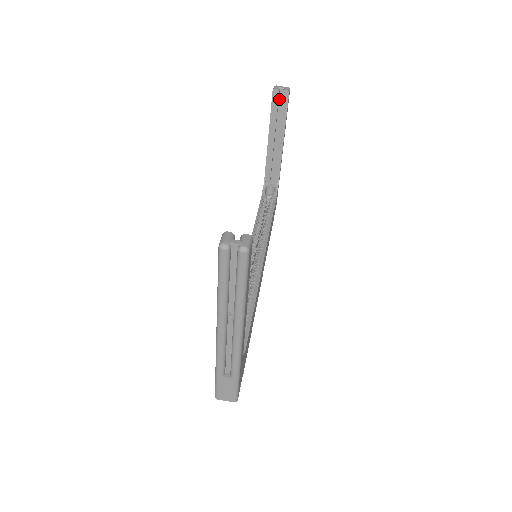
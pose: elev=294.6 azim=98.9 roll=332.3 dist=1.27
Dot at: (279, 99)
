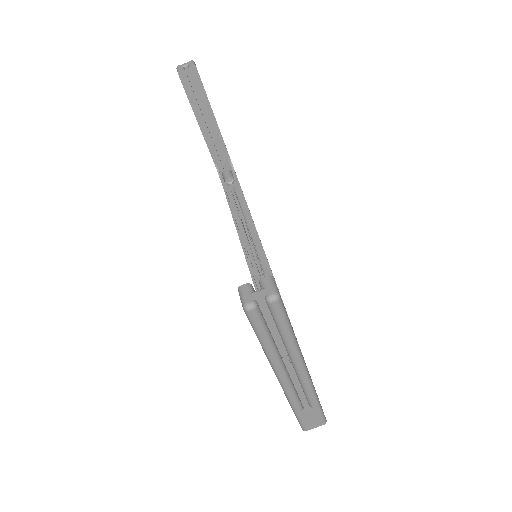
Dot at: (189, 78)
